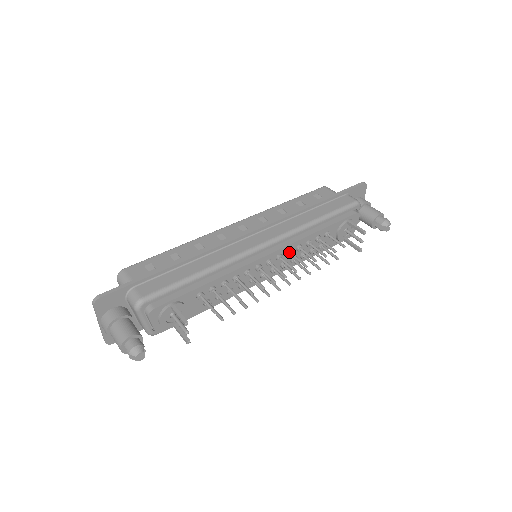
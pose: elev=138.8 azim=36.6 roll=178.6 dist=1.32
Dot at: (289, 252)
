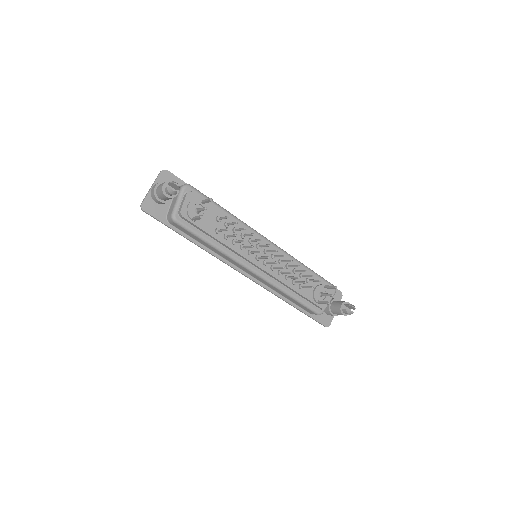
Dot at: (281, 259)
